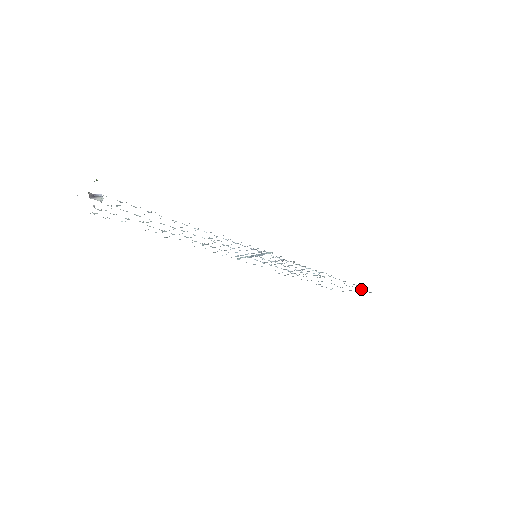
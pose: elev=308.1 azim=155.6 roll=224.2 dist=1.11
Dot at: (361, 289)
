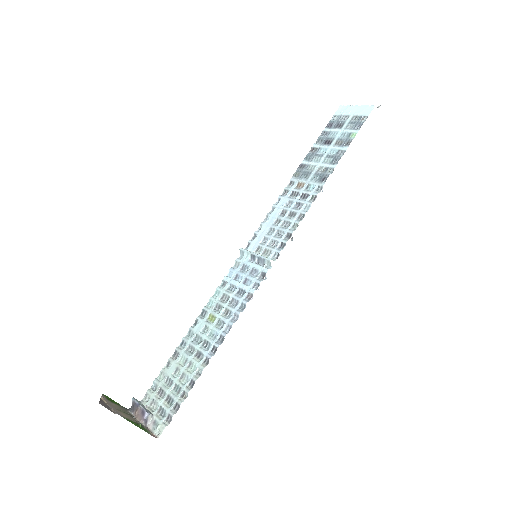
Dot at: (368, 106)
